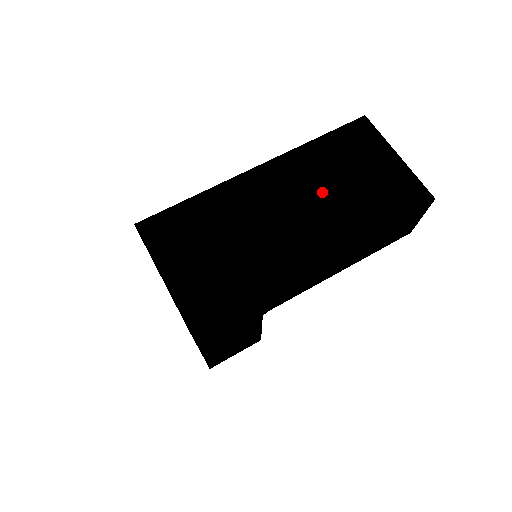
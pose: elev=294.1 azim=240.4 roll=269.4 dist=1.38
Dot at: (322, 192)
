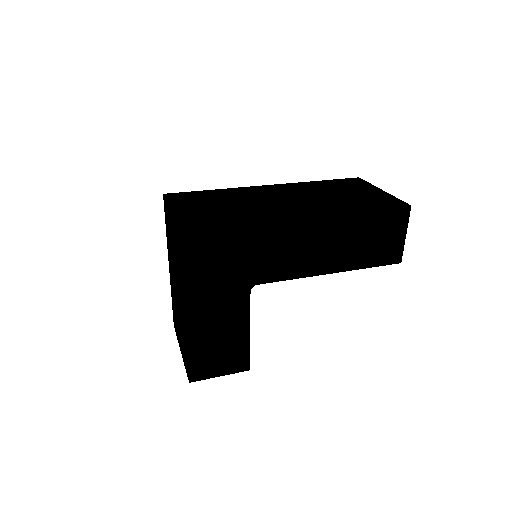
Dot at: (316, 196)
